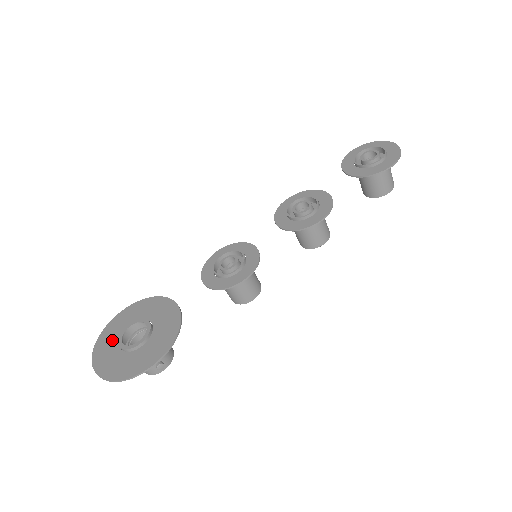
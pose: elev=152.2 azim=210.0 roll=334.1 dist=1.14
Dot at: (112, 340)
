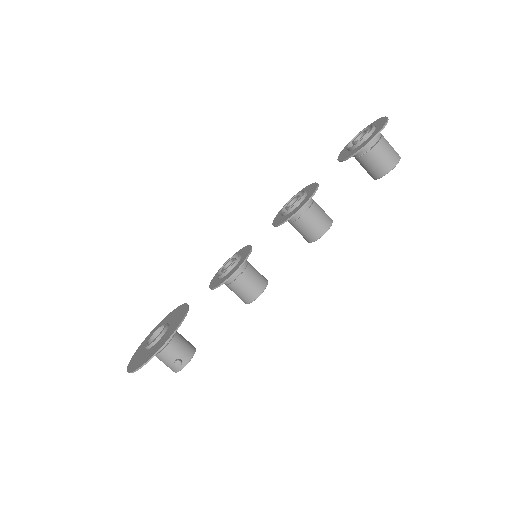
Dot at: occluded
